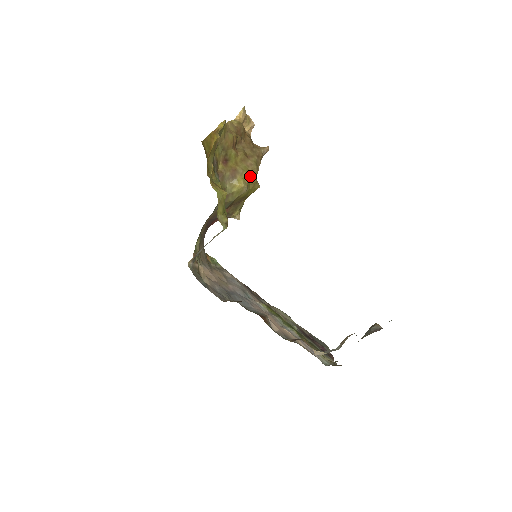
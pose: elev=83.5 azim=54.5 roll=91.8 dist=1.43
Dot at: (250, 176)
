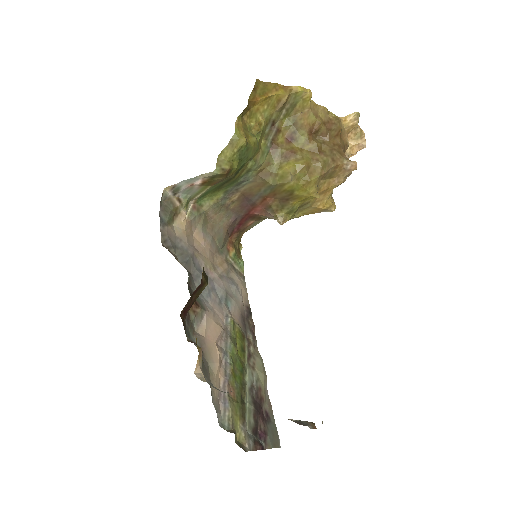
Dot at: (307, 170)
